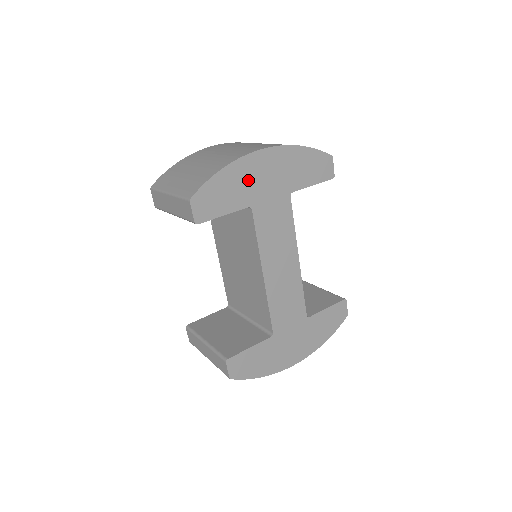
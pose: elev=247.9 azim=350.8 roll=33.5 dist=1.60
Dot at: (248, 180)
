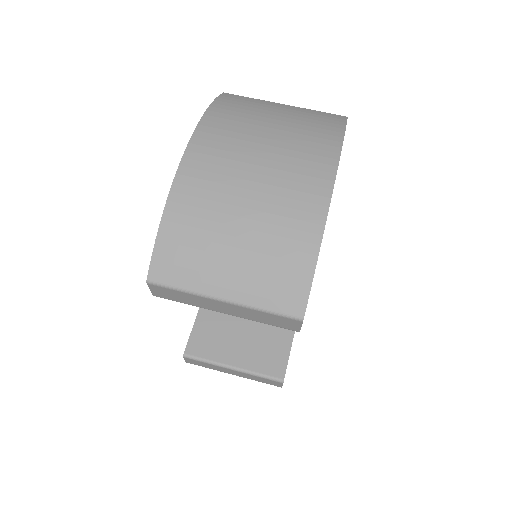
Dot at: occluded
